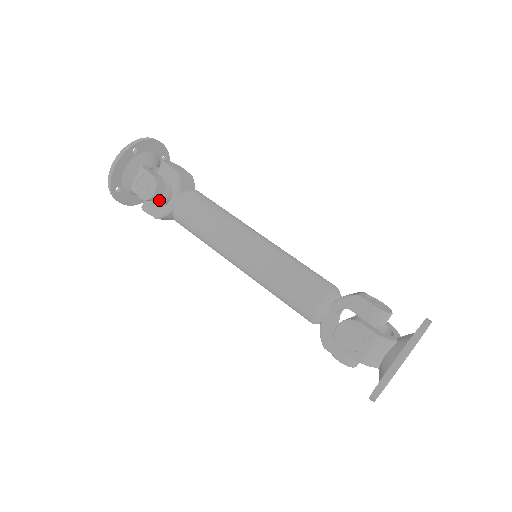
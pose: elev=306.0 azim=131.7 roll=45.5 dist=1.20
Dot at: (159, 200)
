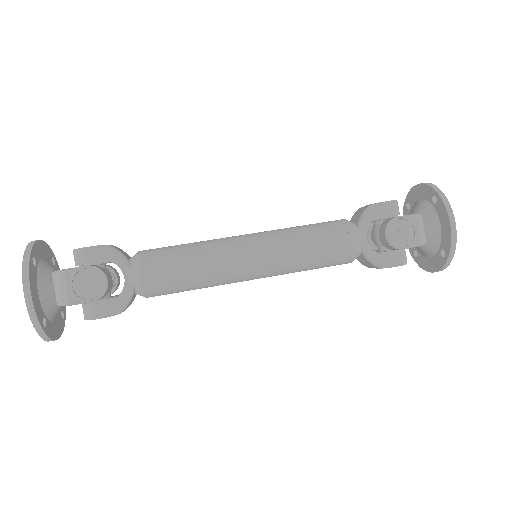
Dot at: occluded
